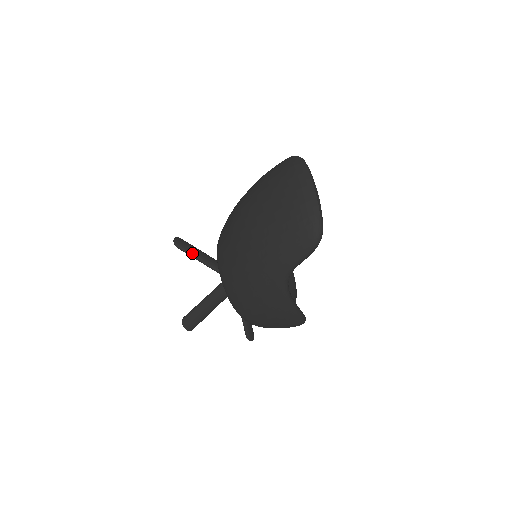
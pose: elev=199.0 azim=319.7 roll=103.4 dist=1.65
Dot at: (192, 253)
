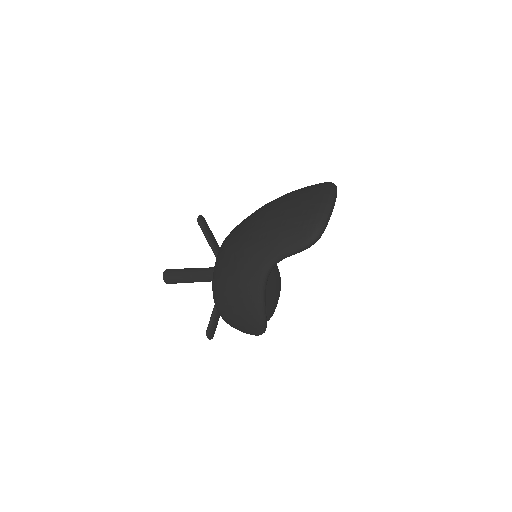
Dot at: (207, 233)
